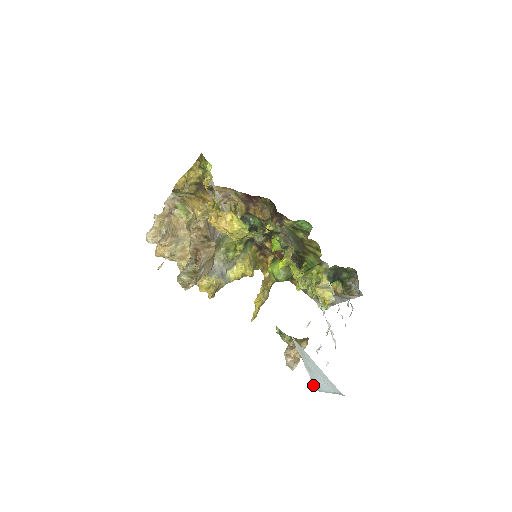
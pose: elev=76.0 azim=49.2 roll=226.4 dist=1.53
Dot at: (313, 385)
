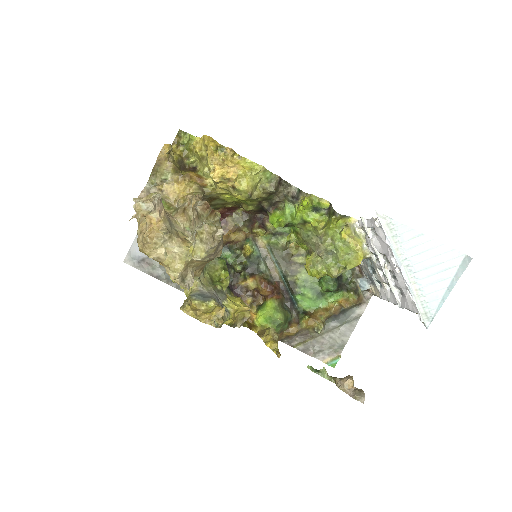
Dot at: (420, 316)
